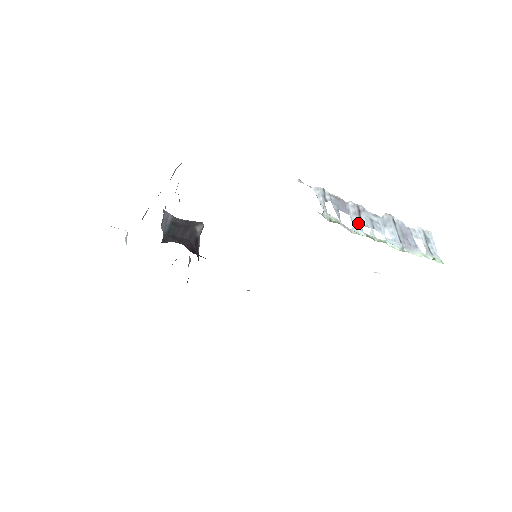
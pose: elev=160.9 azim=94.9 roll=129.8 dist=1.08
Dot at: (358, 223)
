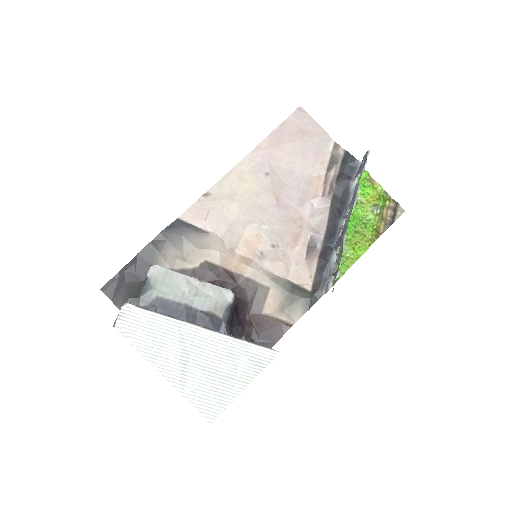
Dot at: (340, 239)
